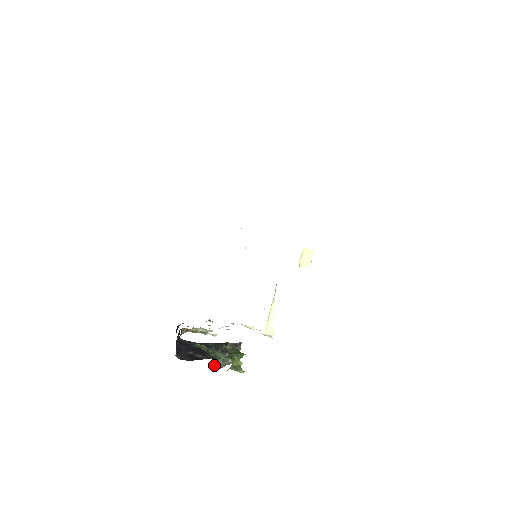
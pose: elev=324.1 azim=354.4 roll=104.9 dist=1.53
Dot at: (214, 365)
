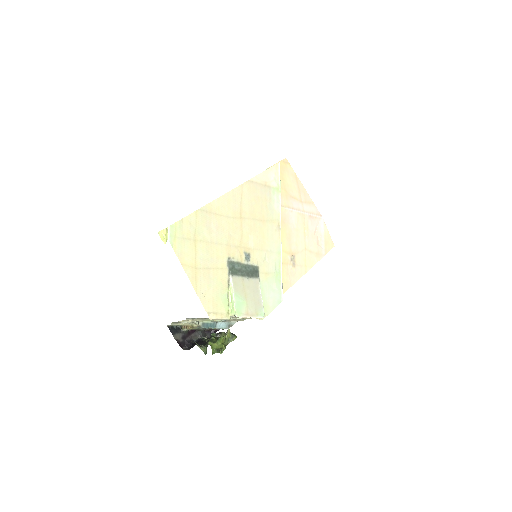
Dot at: (204, 350)
